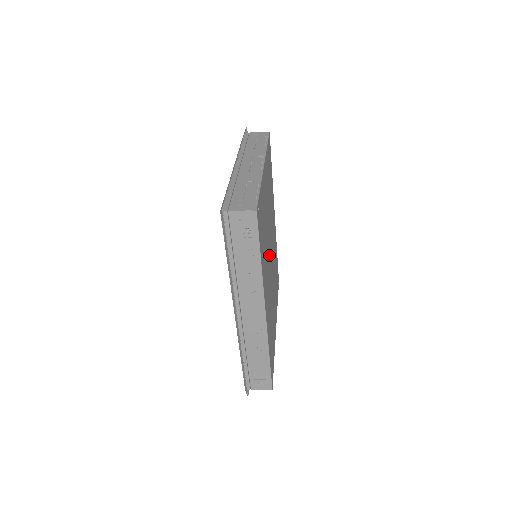
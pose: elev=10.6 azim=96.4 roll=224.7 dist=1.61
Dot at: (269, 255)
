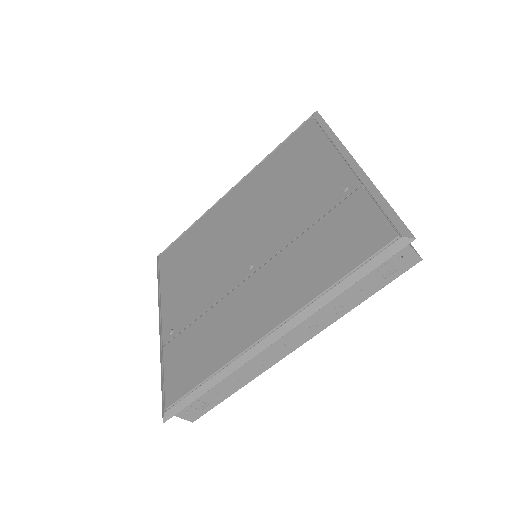
Dot at: occluded
